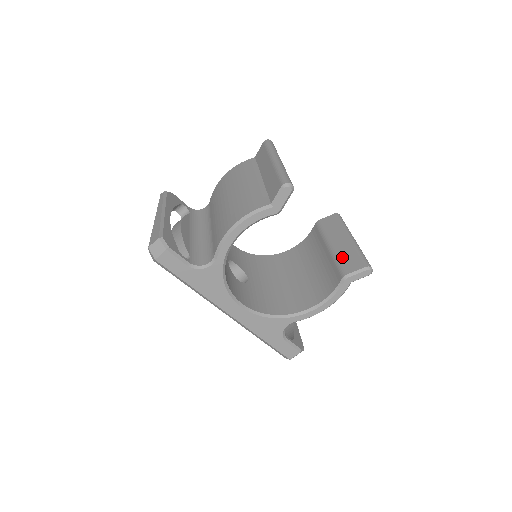
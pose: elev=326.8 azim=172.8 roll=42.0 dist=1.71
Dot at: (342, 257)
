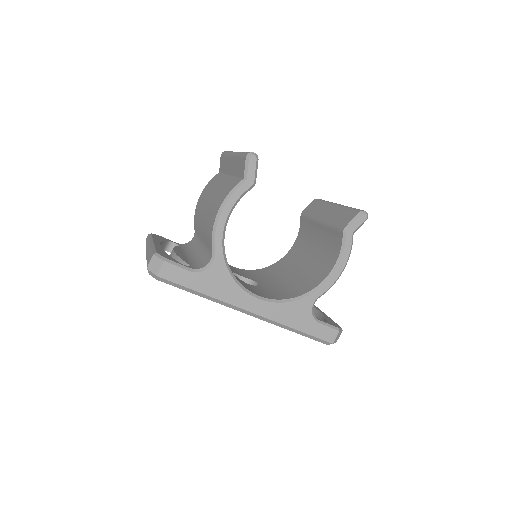
Dot at: (335, 219)
